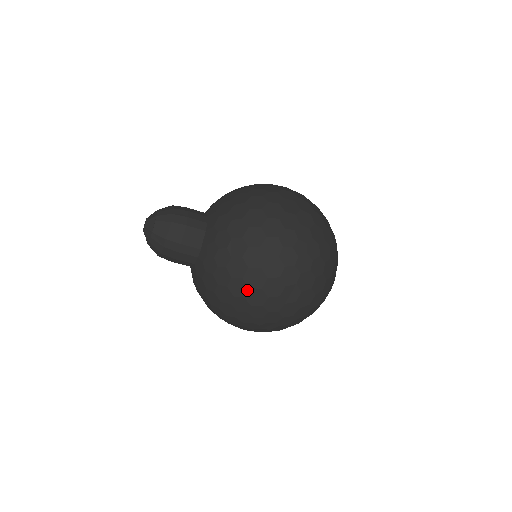
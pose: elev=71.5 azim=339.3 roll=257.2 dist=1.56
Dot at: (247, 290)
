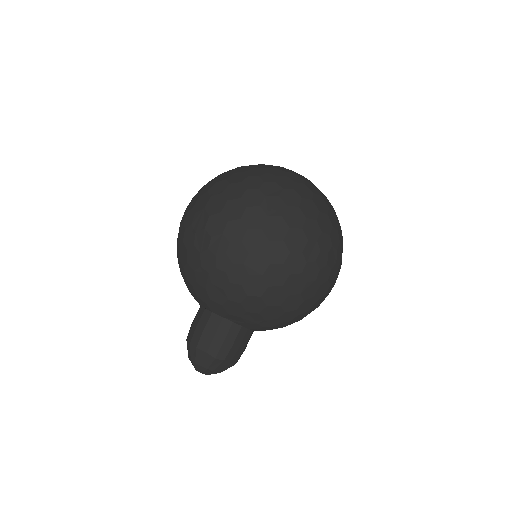
Dot at: occluded
